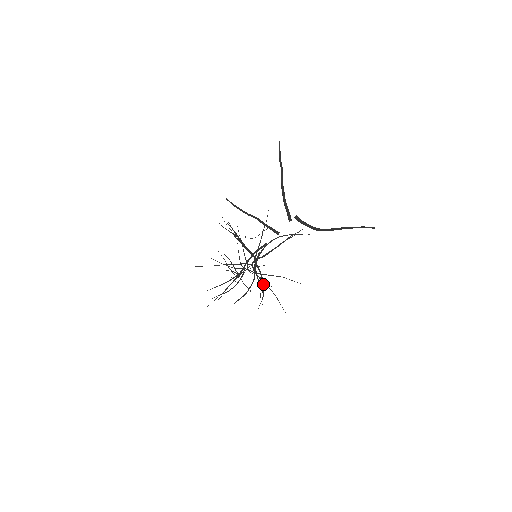
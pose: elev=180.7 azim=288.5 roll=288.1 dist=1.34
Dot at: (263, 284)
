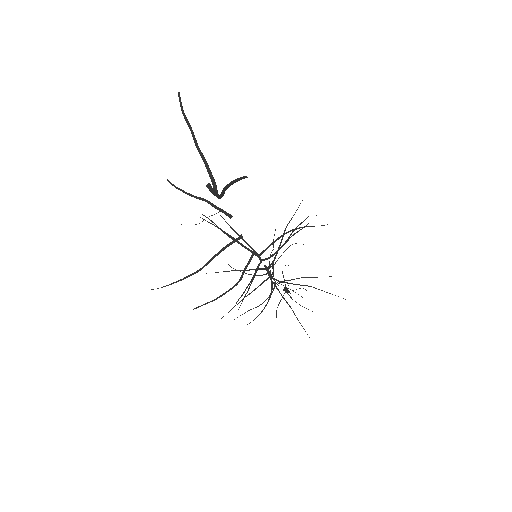
Dot at: (270, 293)
